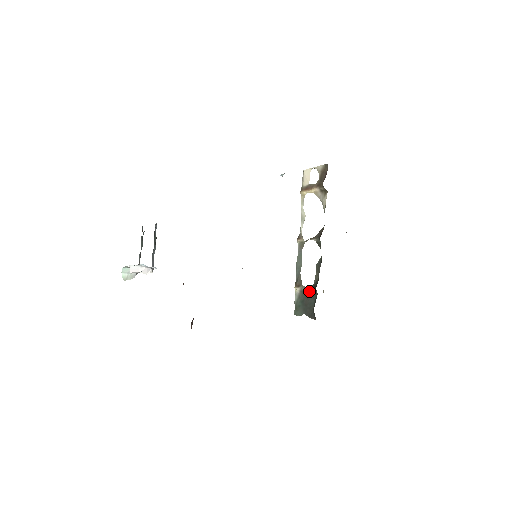
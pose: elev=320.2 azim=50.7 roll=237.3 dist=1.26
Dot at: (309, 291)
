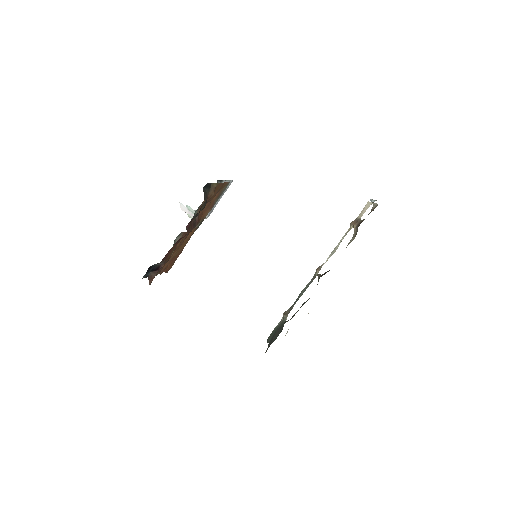
Dot at: occluded
